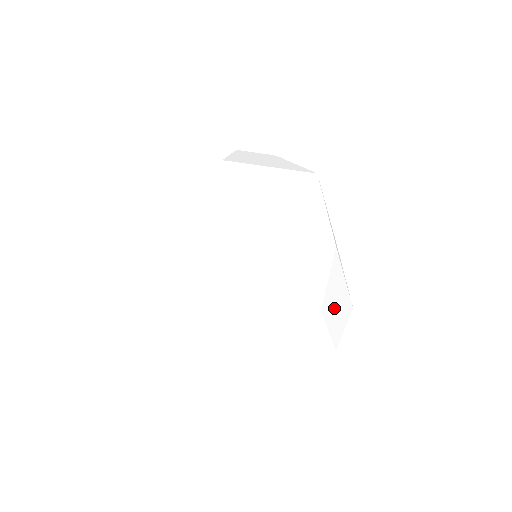
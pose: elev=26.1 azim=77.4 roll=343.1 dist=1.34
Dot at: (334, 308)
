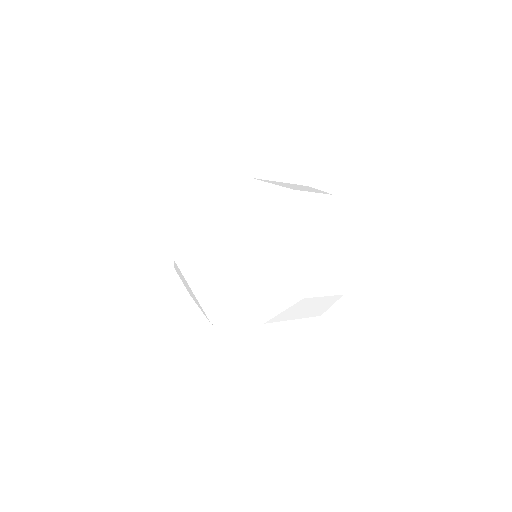
Dot at: occluded
